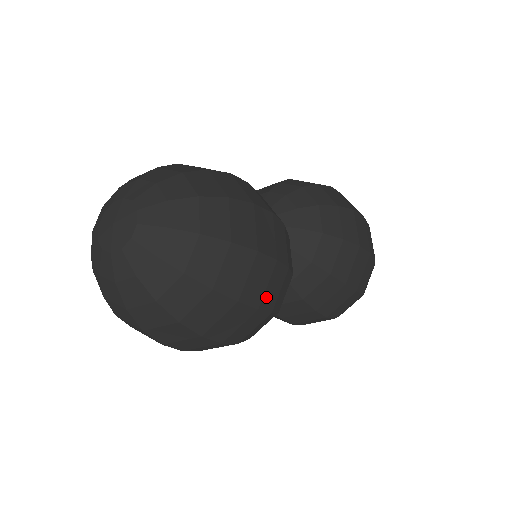
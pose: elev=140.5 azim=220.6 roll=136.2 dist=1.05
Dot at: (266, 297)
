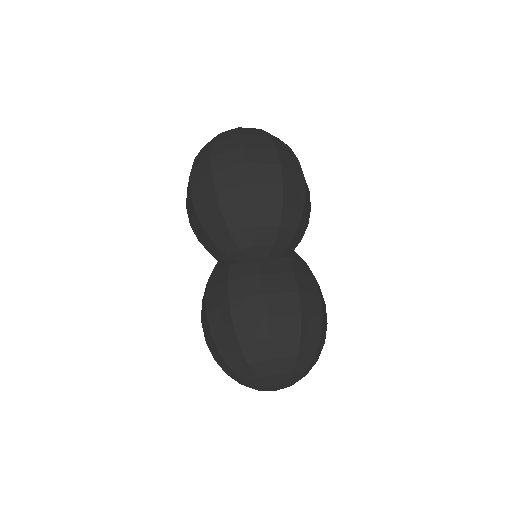
Dot at: (323, 298)
